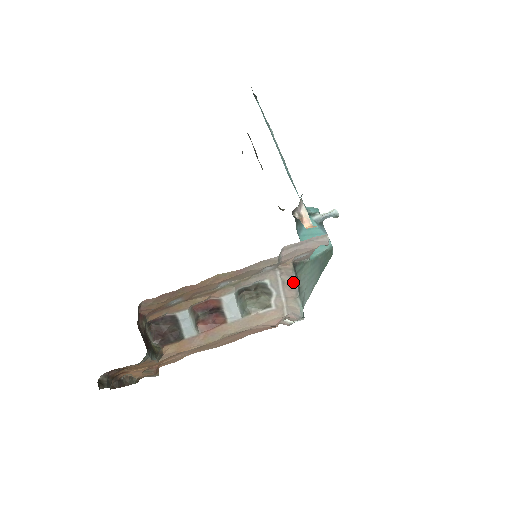
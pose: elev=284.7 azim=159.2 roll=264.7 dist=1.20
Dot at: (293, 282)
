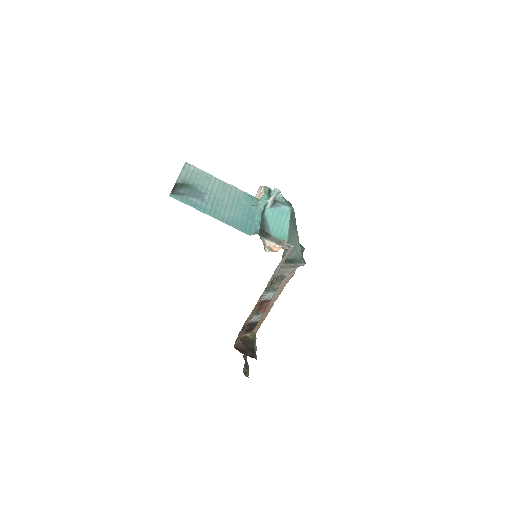
Dot at: (289, 266)
